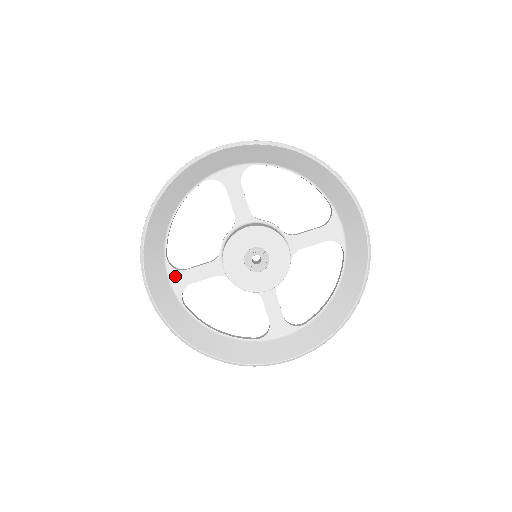
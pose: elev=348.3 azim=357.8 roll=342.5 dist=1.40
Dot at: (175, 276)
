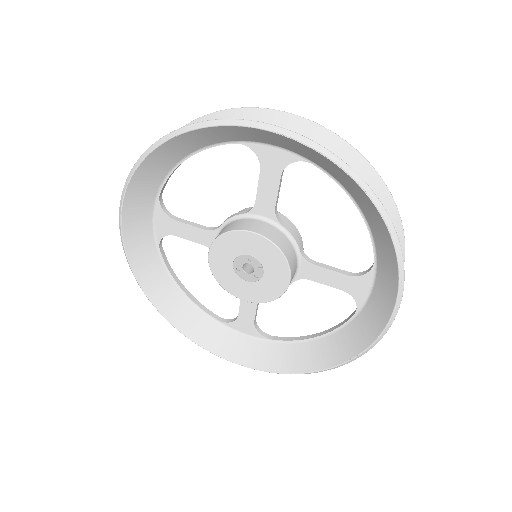
Dot at: (161, 218)
